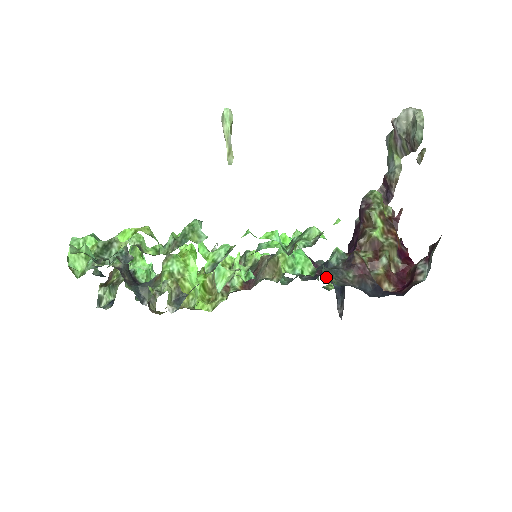
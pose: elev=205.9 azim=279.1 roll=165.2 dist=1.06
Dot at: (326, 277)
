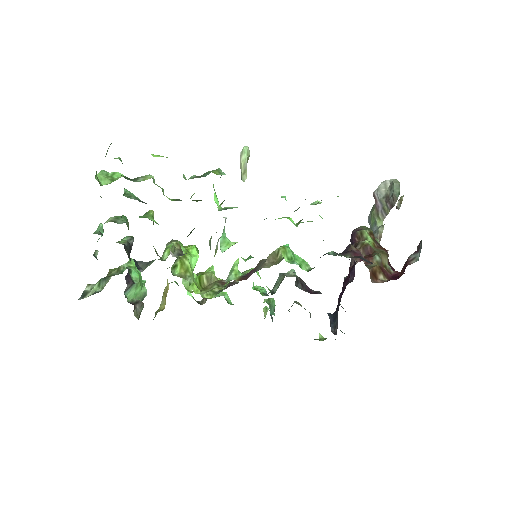
Dot at: occluded
